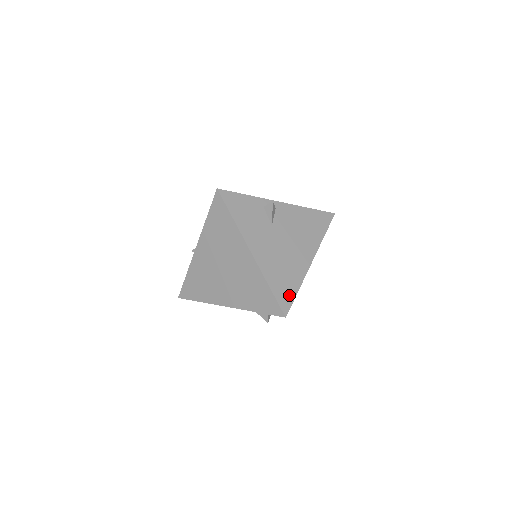
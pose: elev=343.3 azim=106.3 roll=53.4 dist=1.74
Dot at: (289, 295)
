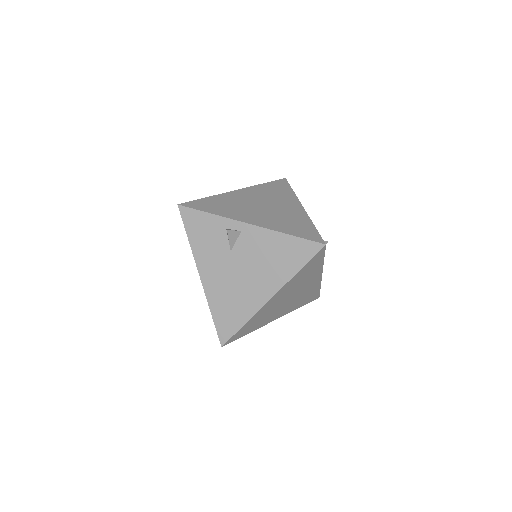
Dot at: (231, 327)
